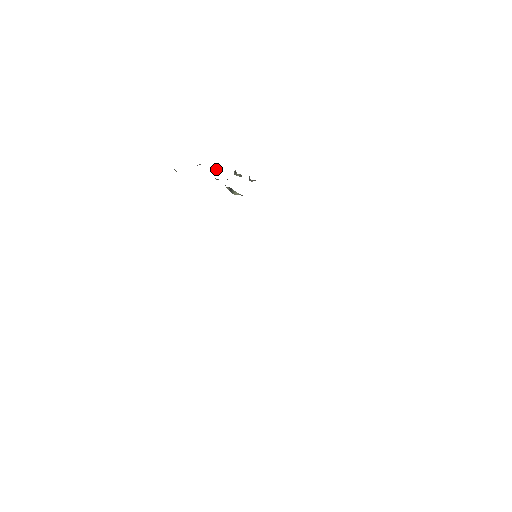
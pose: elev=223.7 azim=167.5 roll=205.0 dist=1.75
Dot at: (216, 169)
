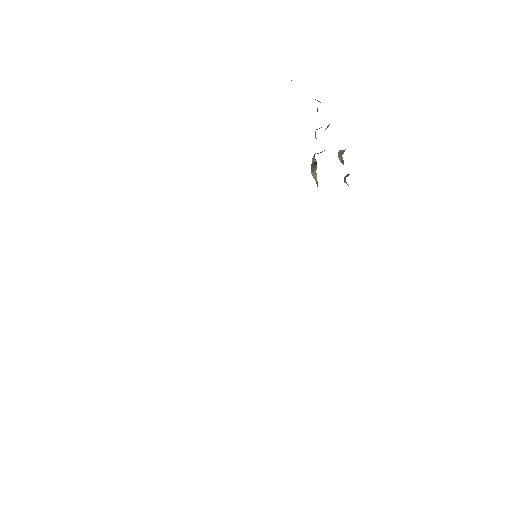
Dot at: occluded
